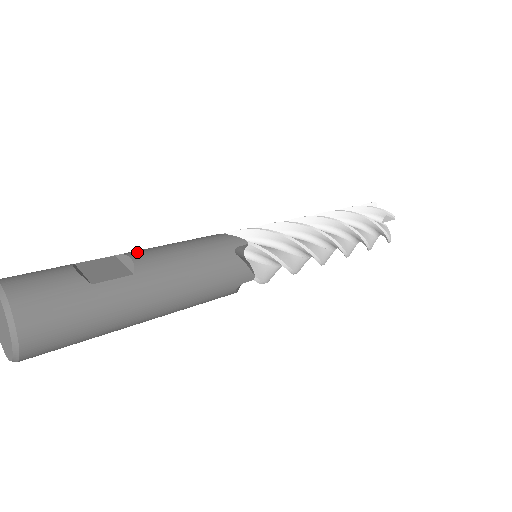
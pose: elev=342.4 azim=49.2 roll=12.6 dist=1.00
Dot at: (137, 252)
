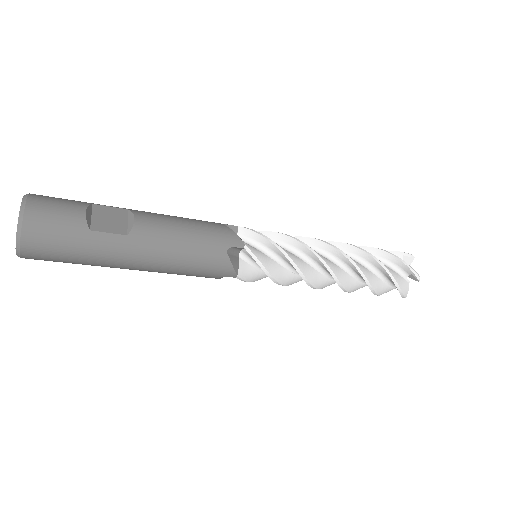
Dot at: (144, 216)
